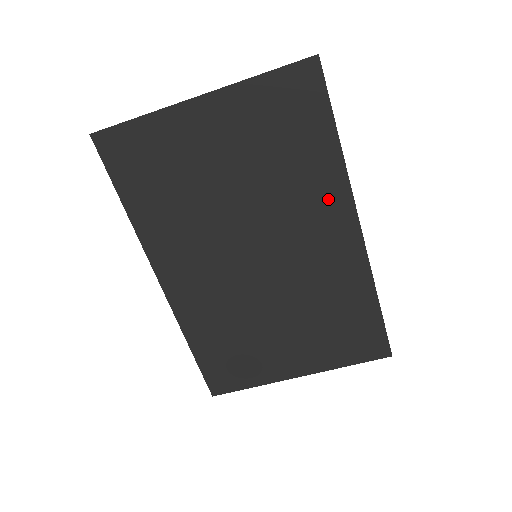
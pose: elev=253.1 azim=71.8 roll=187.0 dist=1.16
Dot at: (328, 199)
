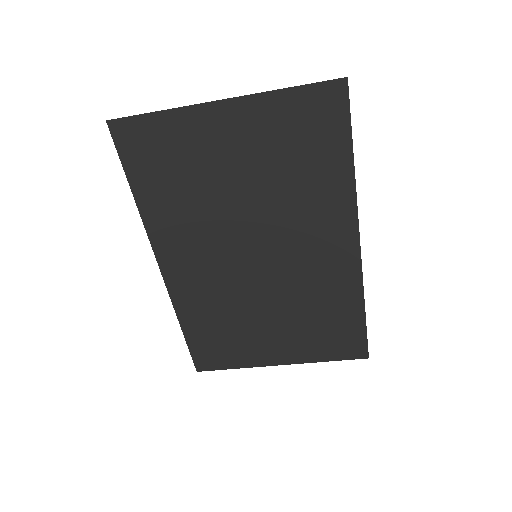
Dot at: (333, 214)
